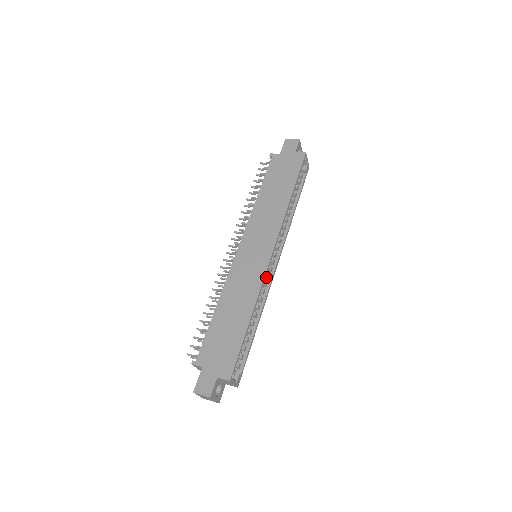
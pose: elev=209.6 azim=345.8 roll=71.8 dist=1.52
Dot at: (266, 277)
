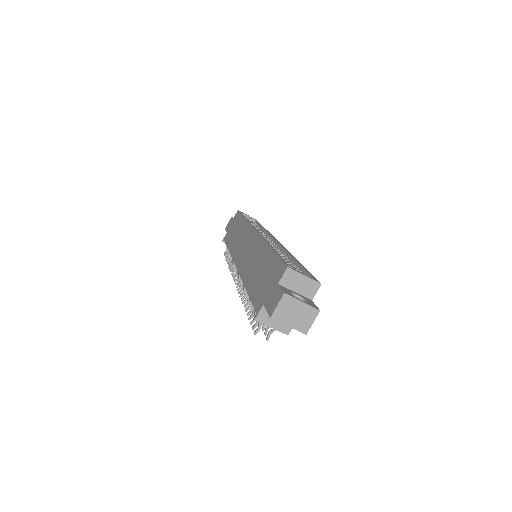
Dot at: occluded
